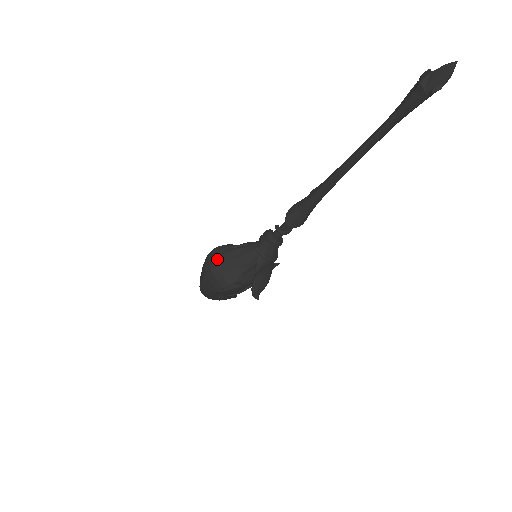
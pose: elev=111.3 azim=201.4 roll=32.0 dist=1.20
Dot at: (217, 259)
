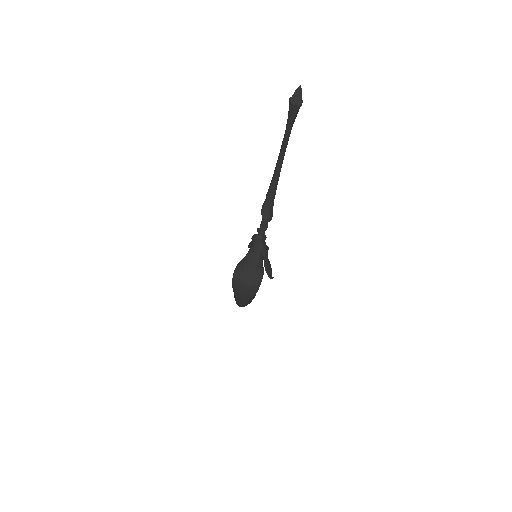
Dot at: (242, 276)
